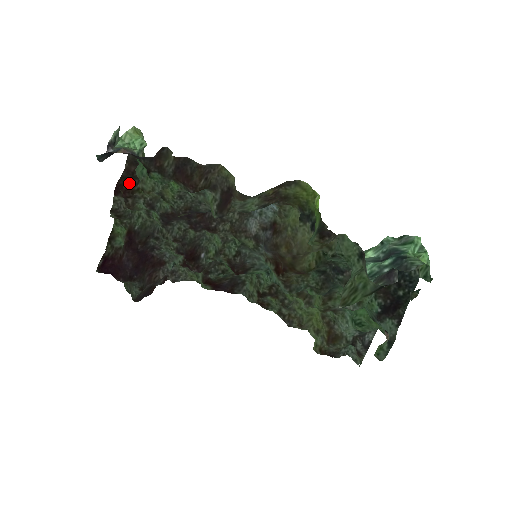
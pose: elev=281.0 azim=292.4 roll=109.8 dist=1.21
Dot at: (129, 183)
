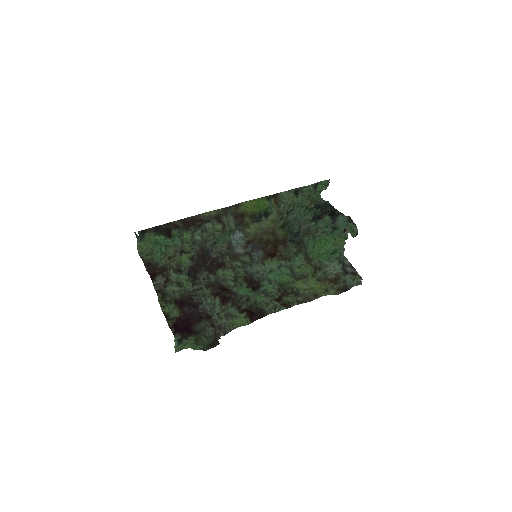
Dot at: (156, 270)
